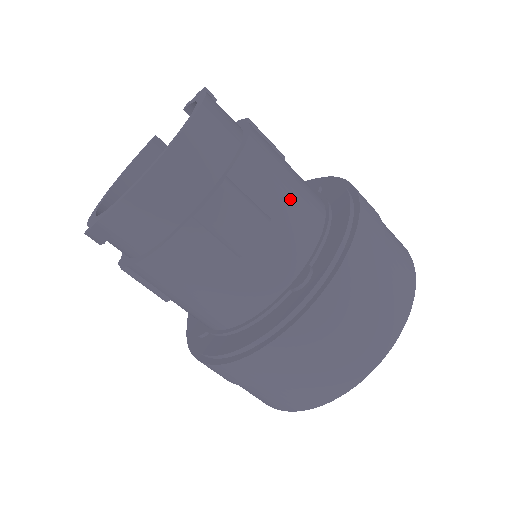
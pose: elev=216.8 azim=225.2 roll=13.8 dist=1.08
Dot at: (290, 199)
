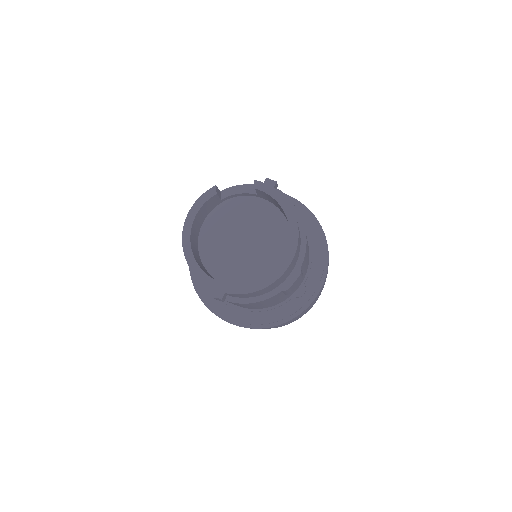
Dot at: occluded
